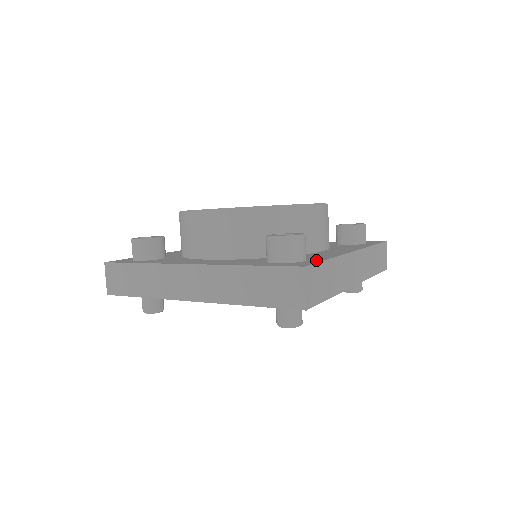
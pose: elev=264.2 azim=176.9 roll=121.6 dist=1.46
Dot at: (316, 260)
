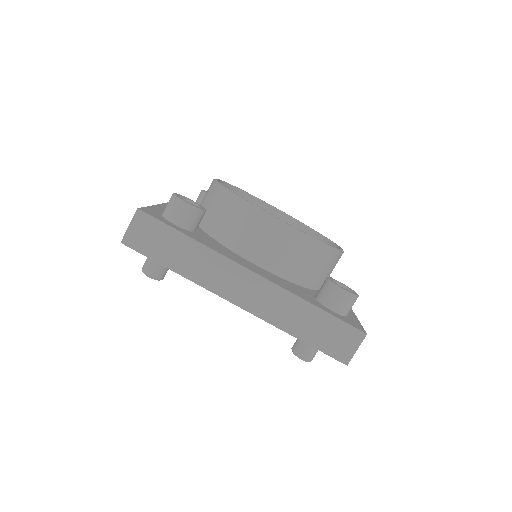
Dot at: (353, 317)
